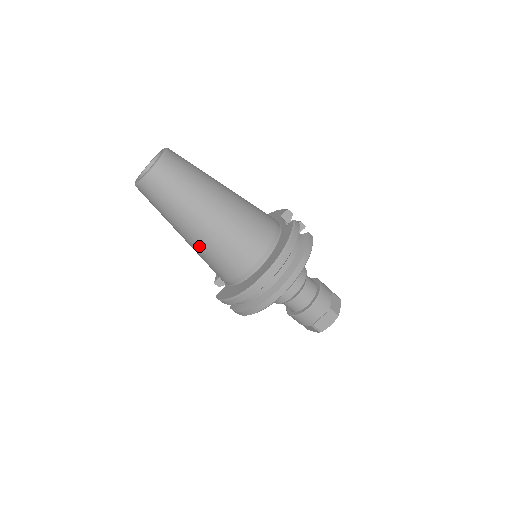
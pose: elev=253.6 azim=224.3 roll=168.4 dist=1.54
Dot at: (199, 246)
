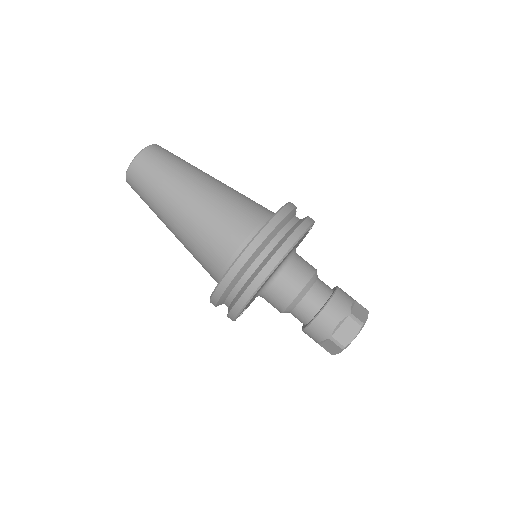
Dot at: (184, 233)
